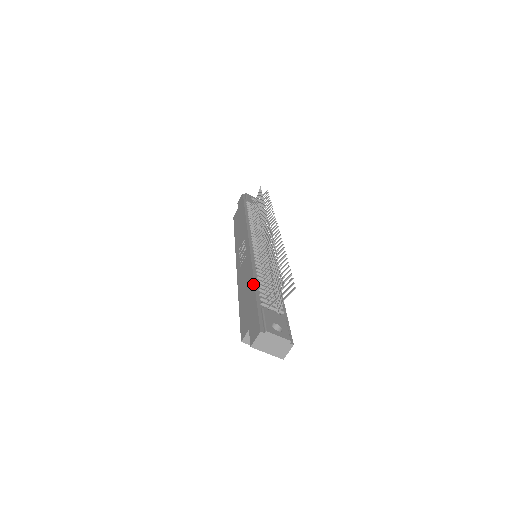
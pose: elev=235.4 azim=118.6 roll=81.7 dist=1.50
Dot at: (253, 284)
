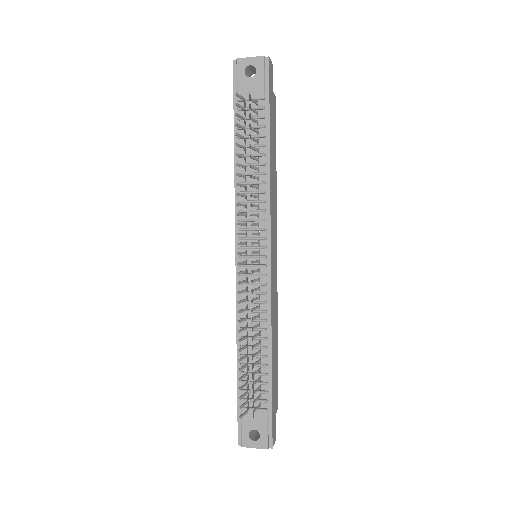
Dot at: occluded
